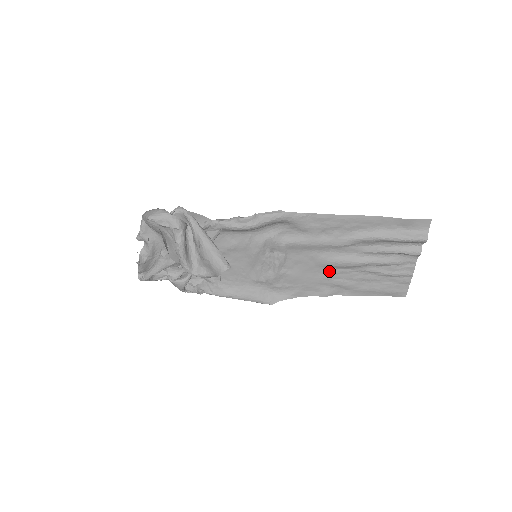
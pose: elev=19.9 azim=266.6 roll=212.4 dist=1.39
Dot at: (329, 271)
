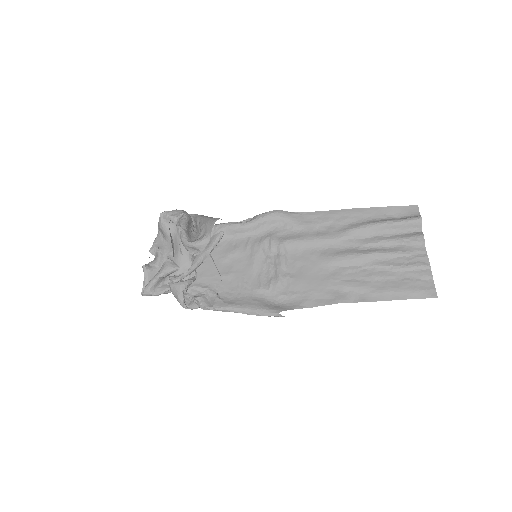
Dot at: (335, 271)
